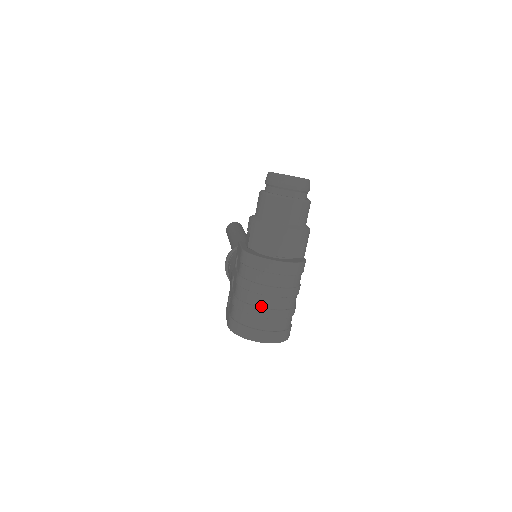
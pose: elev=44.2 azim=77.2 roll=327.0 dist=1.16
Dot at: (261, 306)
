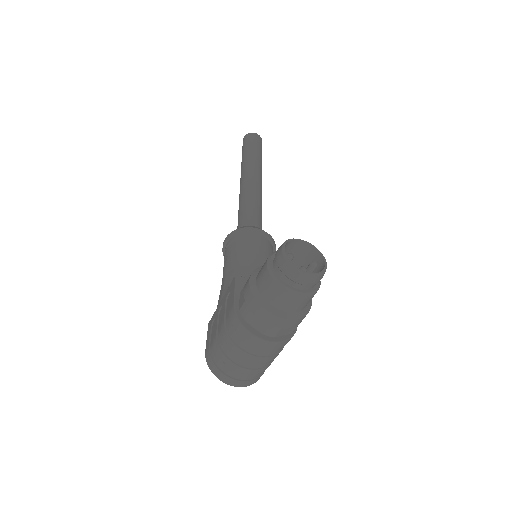
Dot at: (239, 364)
